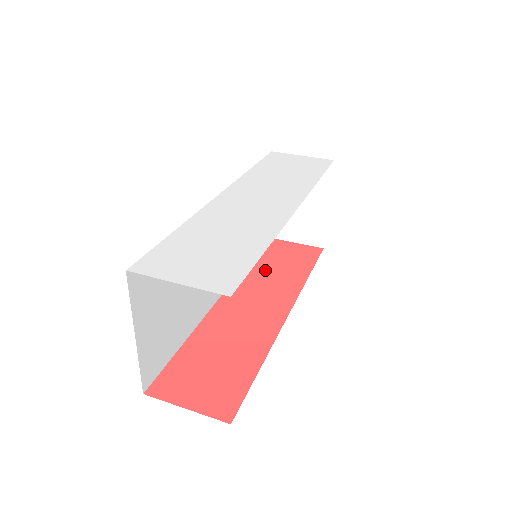
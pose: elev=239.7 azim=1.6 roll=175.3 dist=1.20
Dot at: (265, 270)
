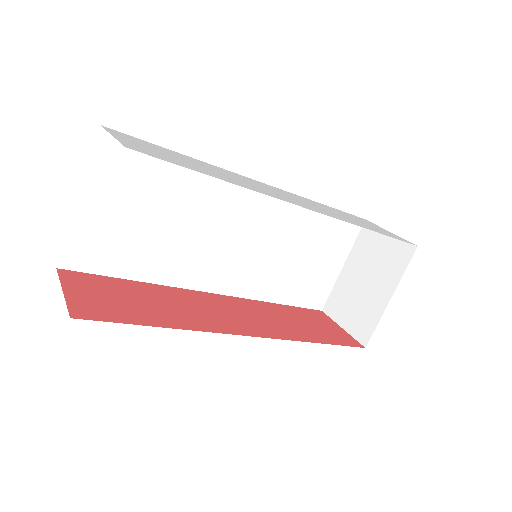
Dot at: (281, 314)
